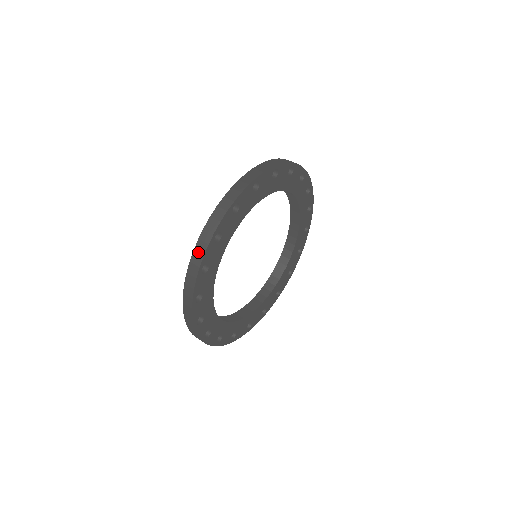
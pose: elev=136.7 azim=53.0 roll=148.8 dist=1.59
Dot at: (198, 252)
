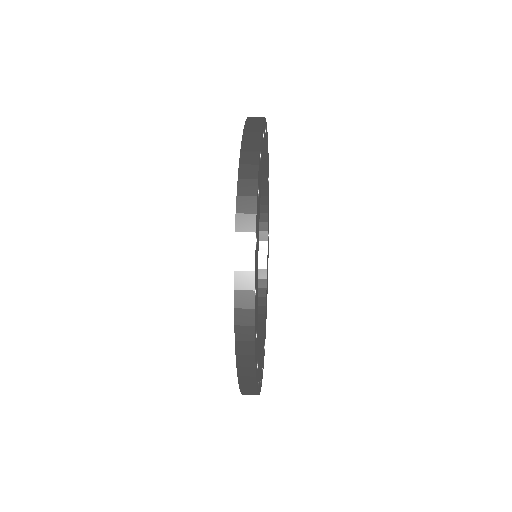
Dot at: (247, 164)
